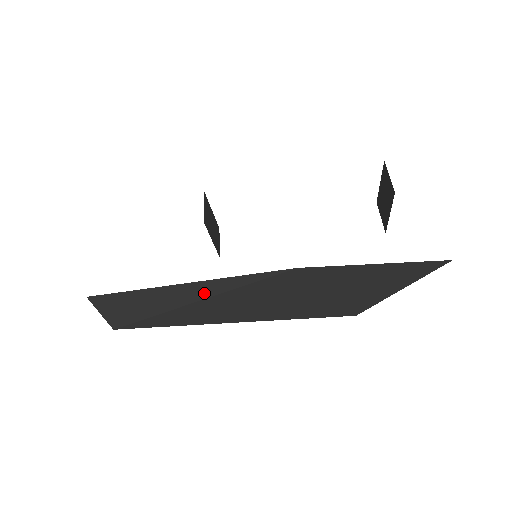
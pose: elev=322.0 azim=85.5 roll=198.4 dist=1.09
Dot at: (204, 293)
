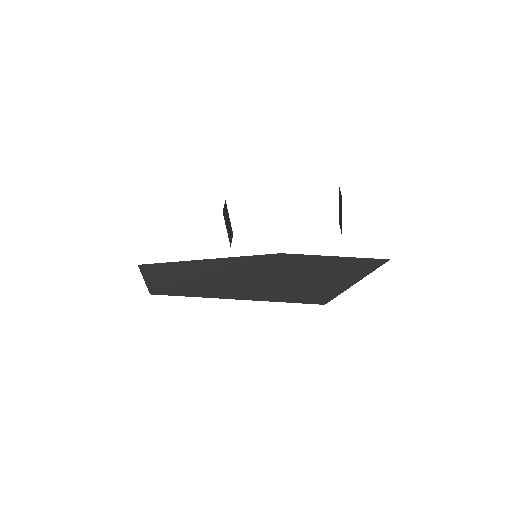
Dot at: (217, 269)
